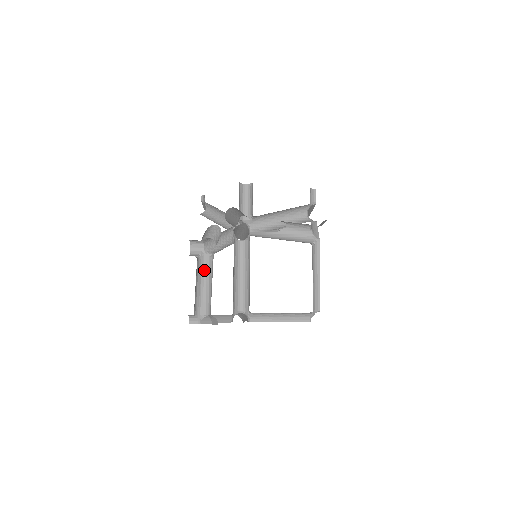
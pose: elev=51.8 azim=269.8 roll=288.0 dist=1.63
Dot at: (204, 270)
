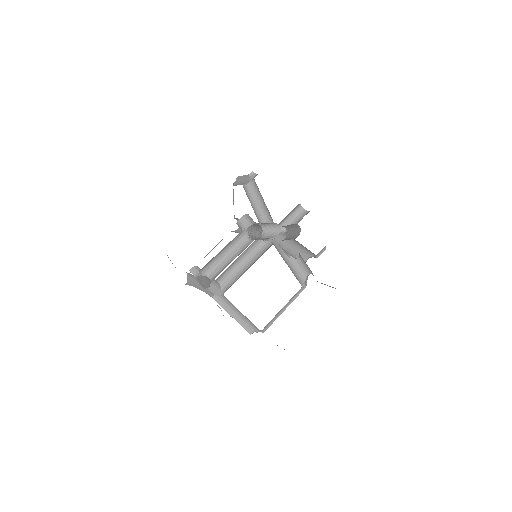
Dot at: (234, 243)
